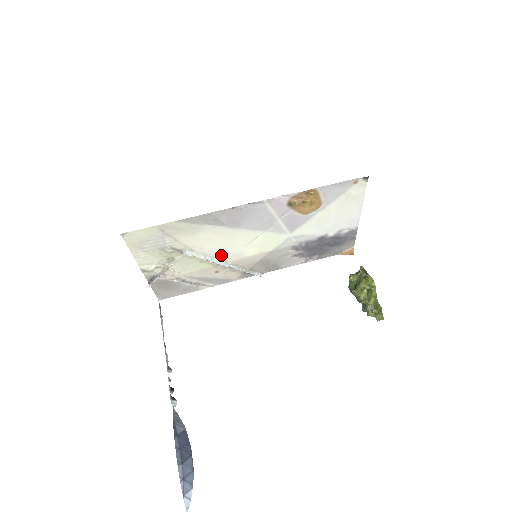
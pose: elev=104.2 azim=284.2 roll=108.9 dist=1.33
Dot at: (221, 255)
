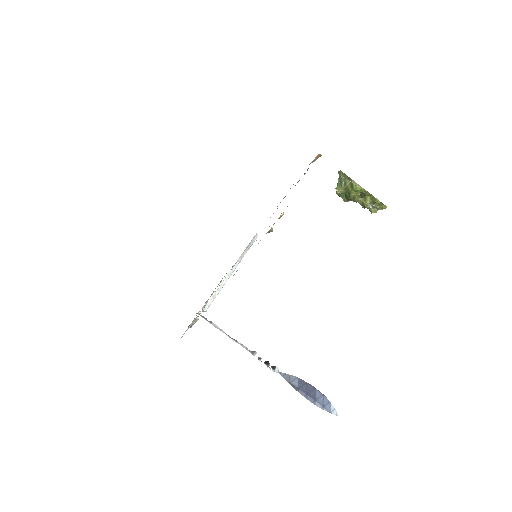
Dot at: occluded
